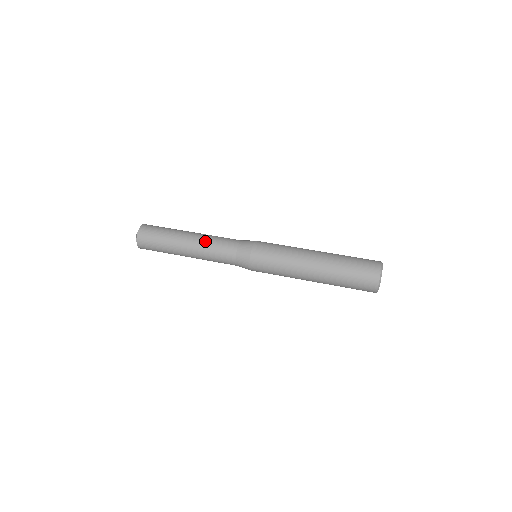
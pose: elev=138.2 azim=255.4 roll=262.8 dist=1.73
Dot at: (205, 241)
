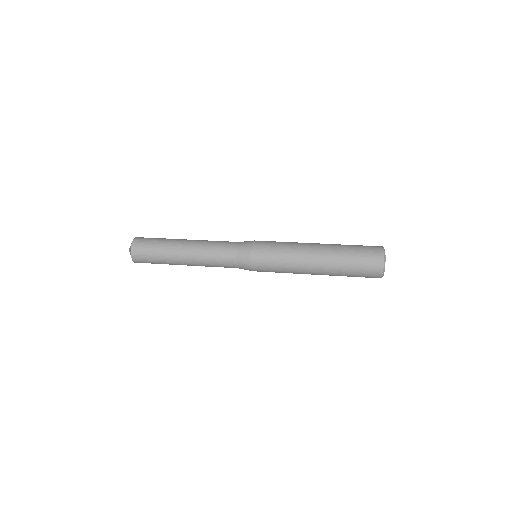
Dot at: (203, 243)
